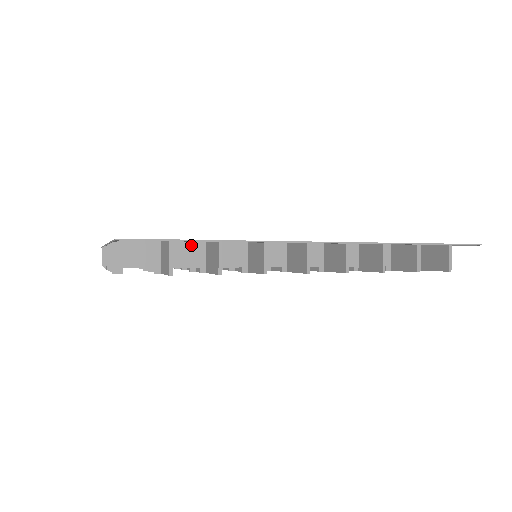
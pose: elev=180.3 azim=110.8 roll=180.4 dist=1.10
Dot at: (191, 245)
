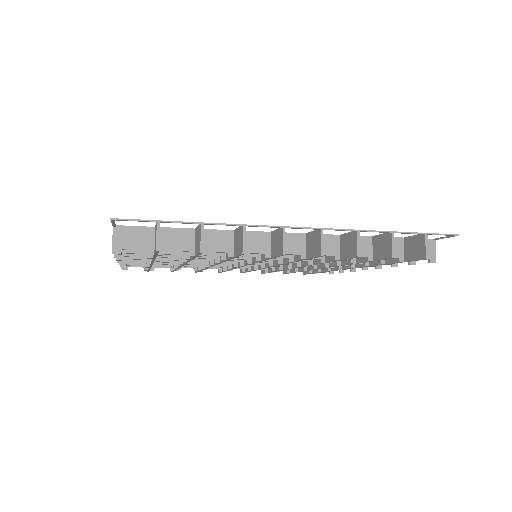
Dot at: (182, 231)
